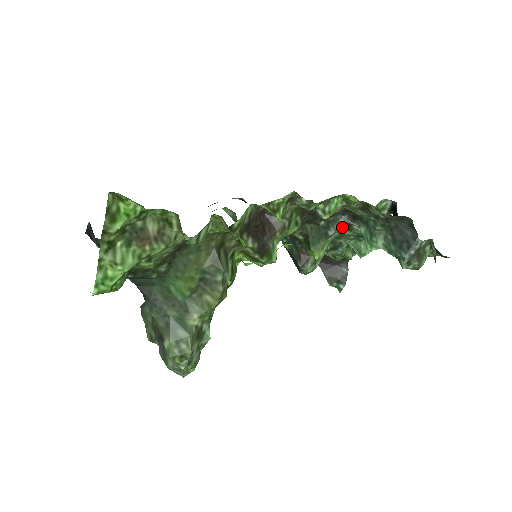
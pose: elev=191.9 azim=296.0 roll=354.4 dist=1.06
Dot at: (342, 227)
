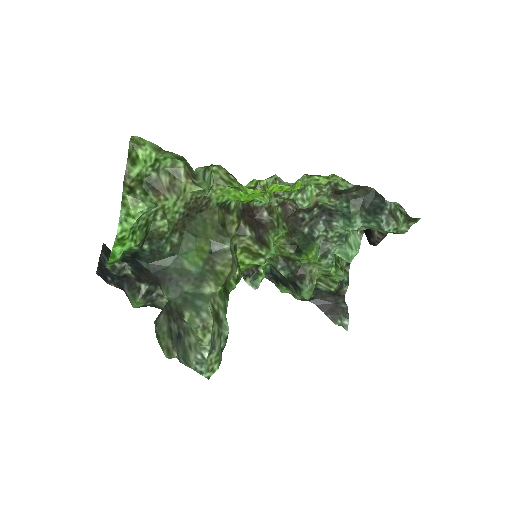
Dot at: (324, 228)
